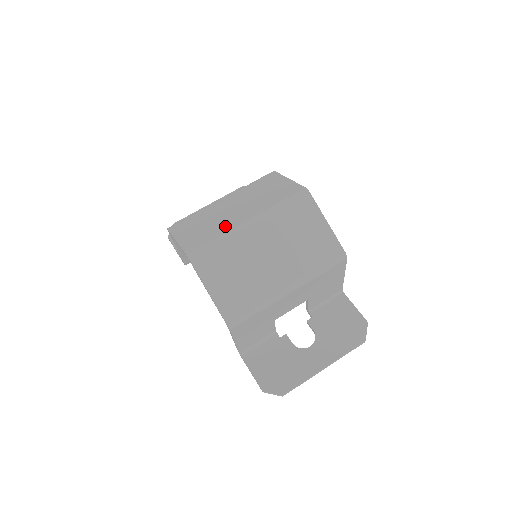
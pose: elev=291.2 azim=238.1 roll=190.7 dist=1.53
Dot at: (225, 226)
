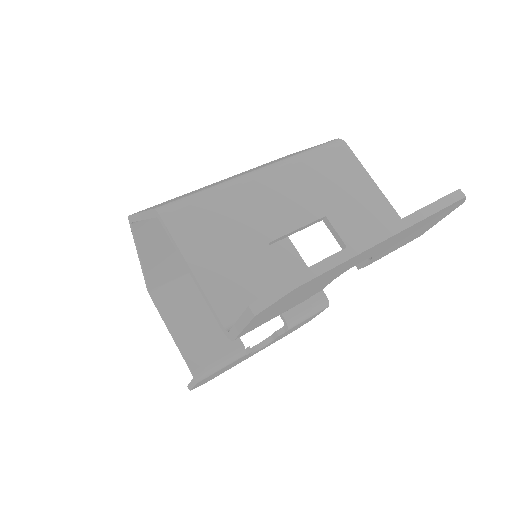
Dot at: occluded
